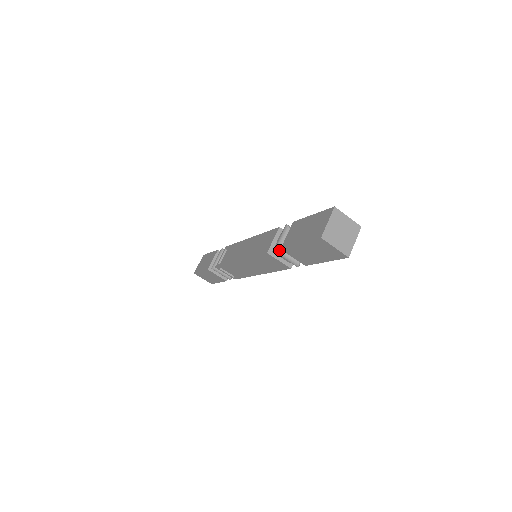
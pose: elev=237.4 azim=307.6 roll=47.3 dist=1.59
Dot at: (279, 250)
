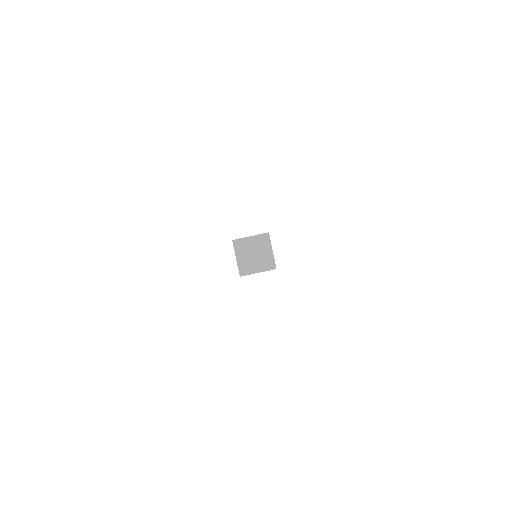
Dot at: occluded
